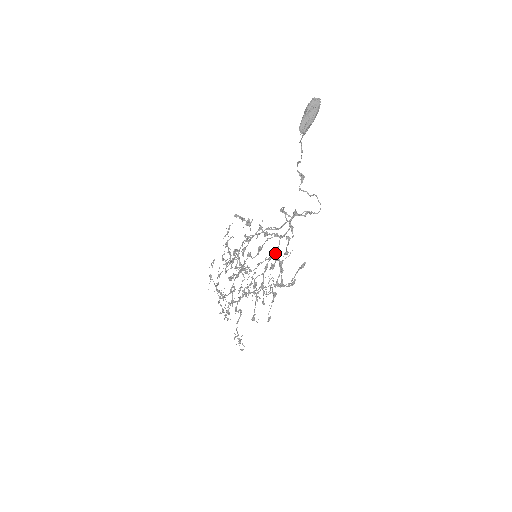
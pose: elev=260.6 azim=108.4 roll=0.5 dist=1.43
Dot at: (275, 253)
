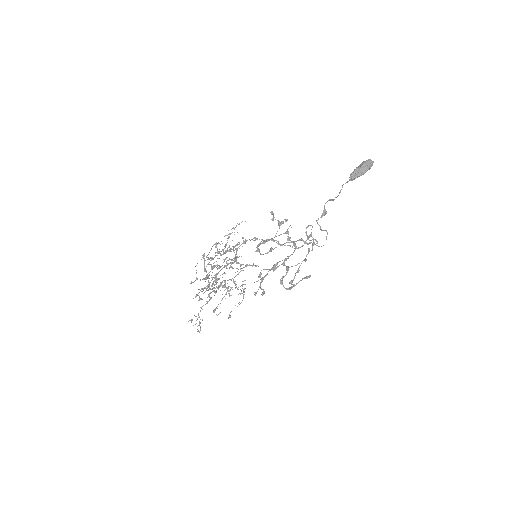
Dot at: (288, 257)
